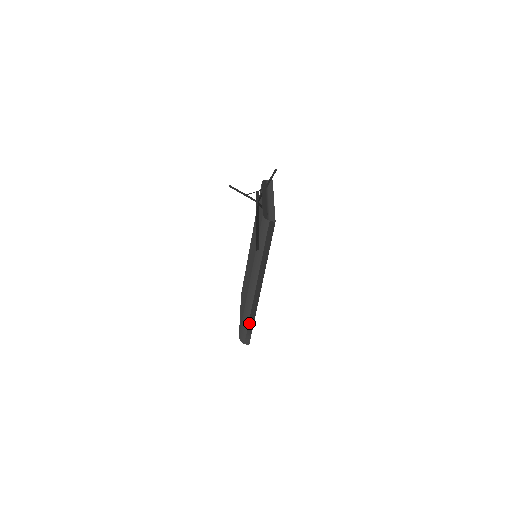
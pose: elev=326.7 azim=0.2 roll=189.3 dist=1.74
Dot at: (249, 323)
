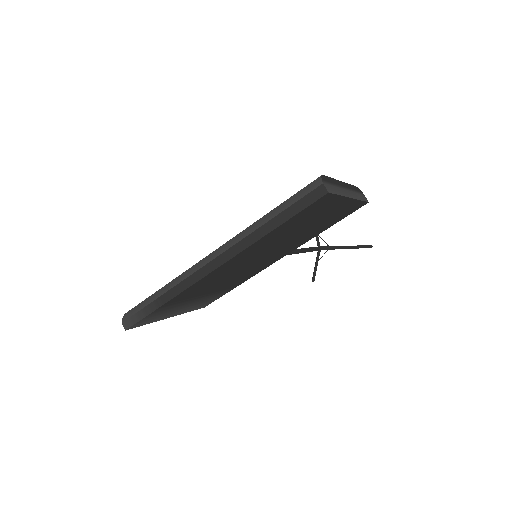
Dot at: (155, 301)
